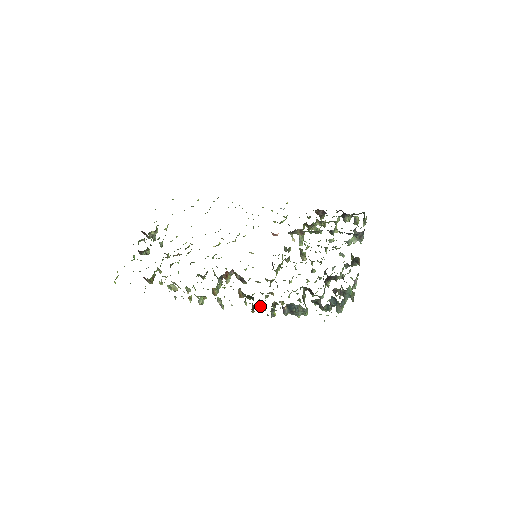
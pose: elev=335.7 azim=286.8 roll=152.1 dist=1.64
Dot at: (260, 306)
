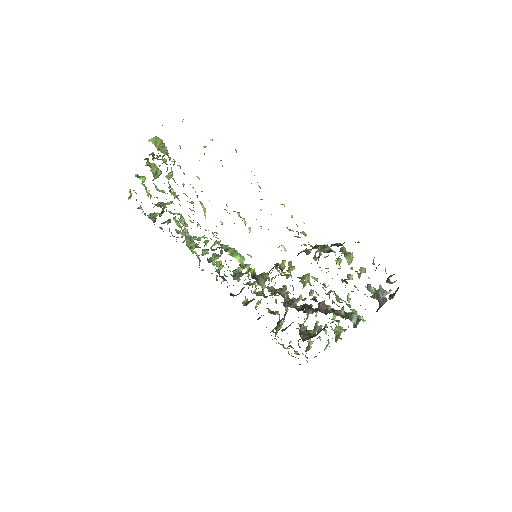
Dot at: (244, 300)
